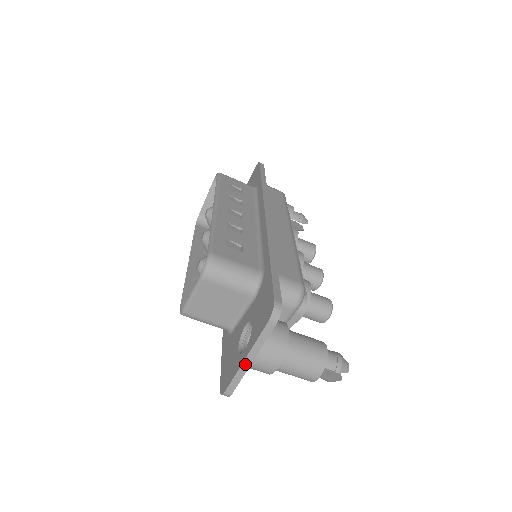
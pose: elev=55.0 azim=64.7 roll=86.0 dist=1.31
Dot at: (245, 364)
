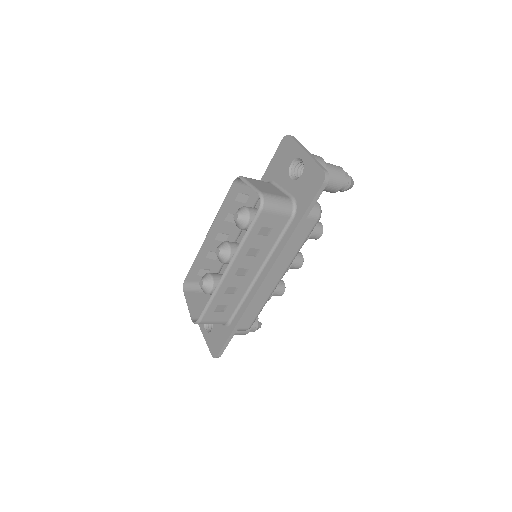
Dot at: (203, 332)
